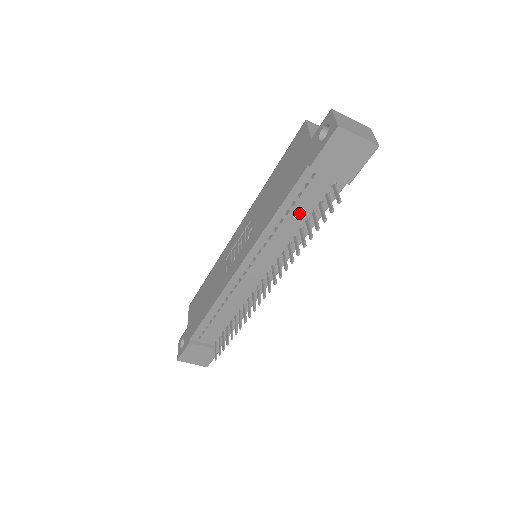
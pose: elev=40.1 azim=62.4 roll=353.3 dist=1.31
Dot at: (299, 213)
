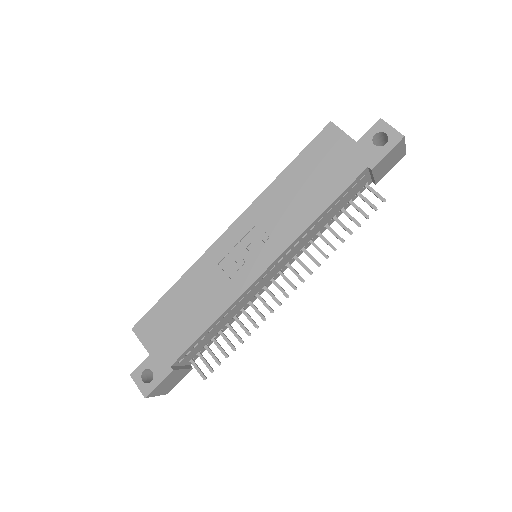
Dot at: (334, 210)
